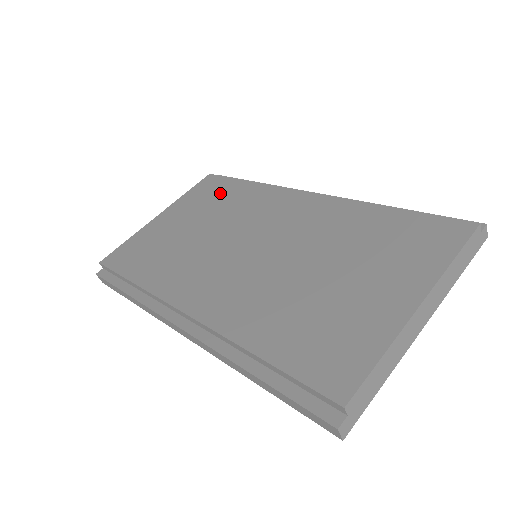
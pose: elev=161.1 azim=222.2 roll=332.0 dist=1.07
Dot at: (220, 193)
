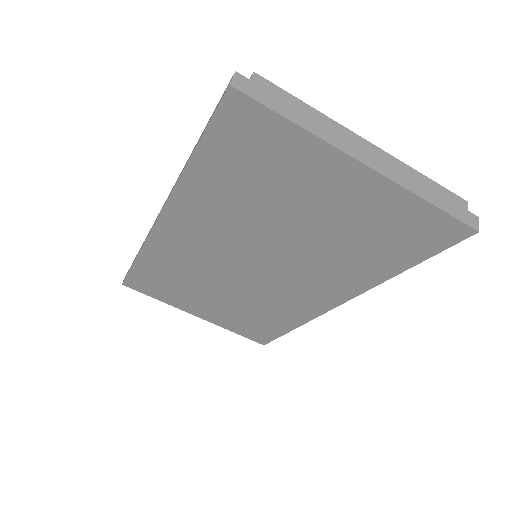
Dot at: occluded
